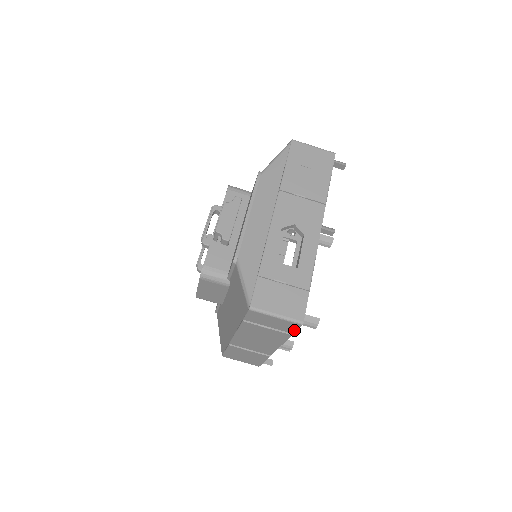
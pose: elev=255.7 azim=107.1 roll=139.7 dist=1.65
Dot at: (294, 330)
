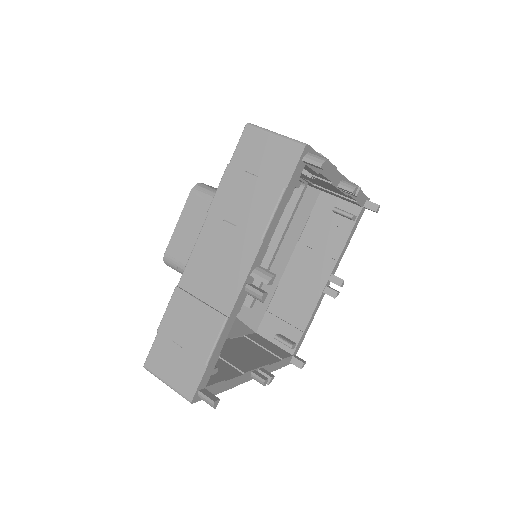
Dot at: (290, 173)
